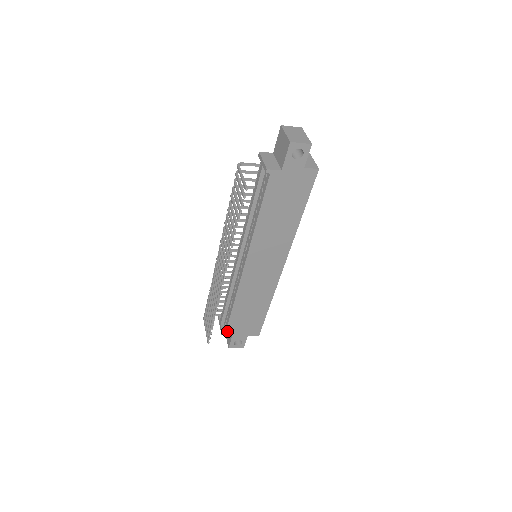
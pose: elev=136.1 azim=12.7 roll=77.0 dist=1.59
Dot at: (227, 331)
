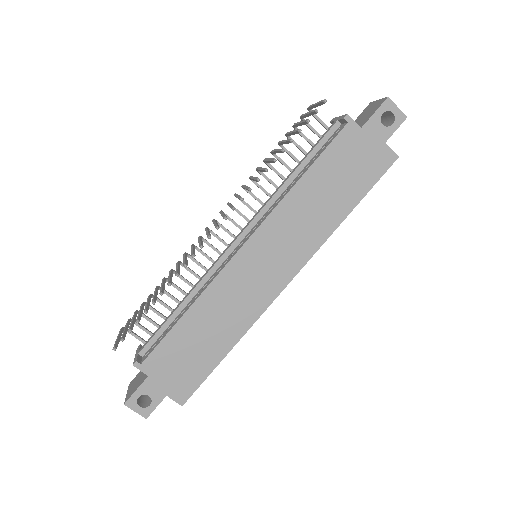
Dot at: (145, 362)
